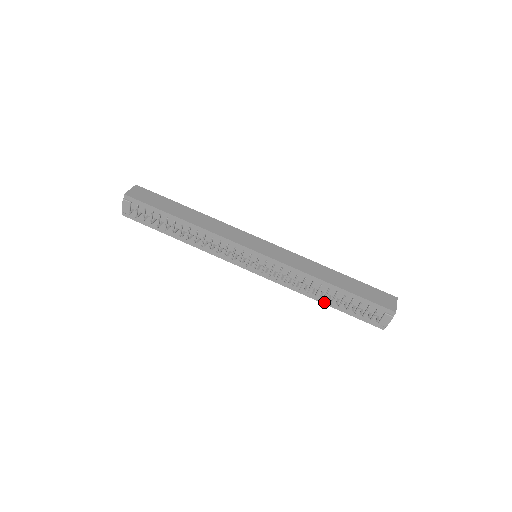
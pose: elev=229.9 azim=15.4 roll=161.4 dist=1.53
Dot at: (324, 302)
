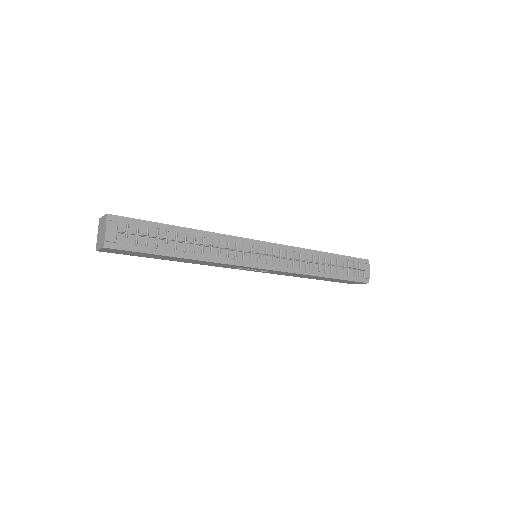
Dot at: (326, 275)
